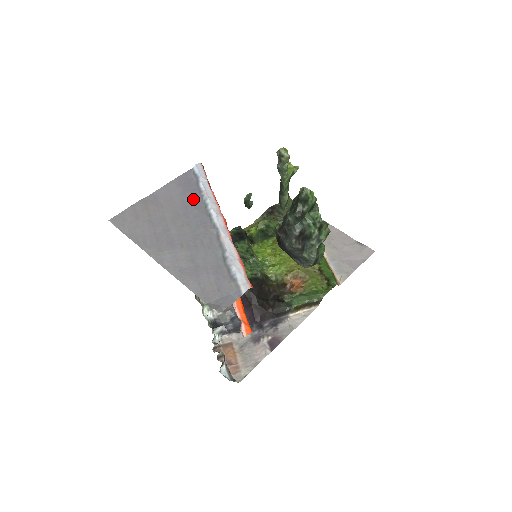
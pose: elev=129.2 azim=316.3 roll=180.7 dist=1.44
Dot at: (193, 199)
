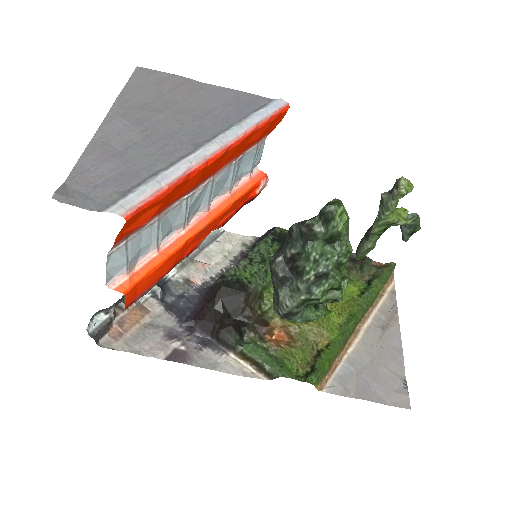
Dot at: (226, 115)
